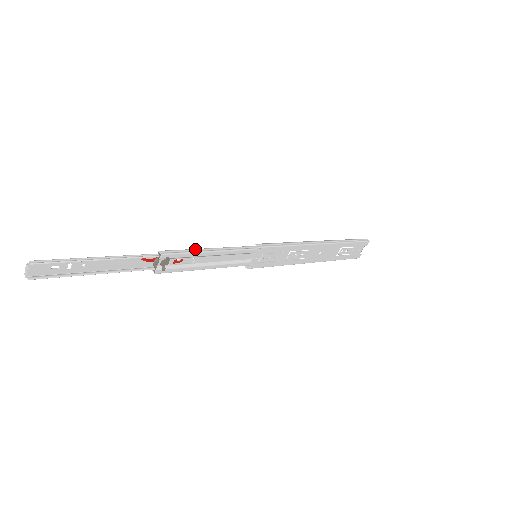
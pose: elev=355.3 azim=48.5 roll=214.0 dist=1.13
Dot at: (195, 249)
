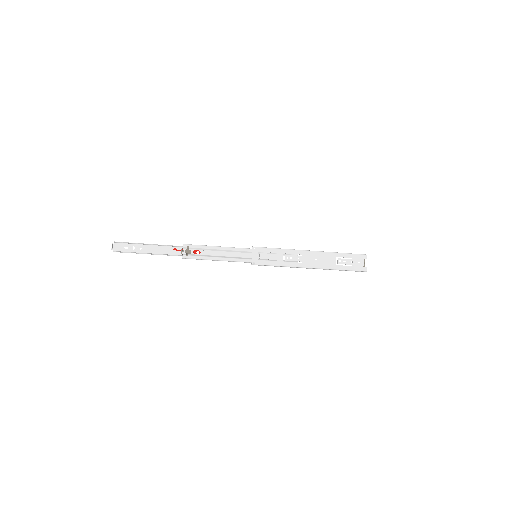
Dot at: (207, 246)
